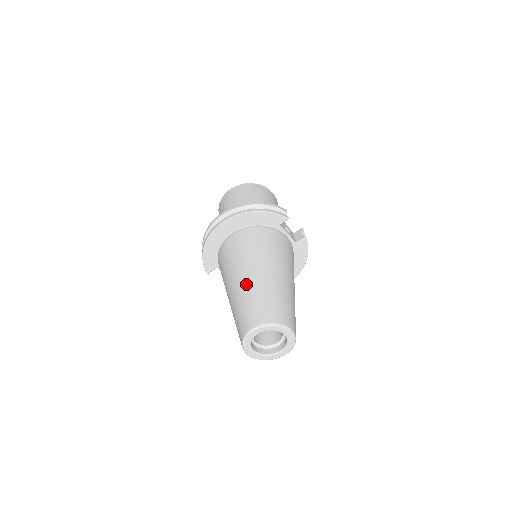
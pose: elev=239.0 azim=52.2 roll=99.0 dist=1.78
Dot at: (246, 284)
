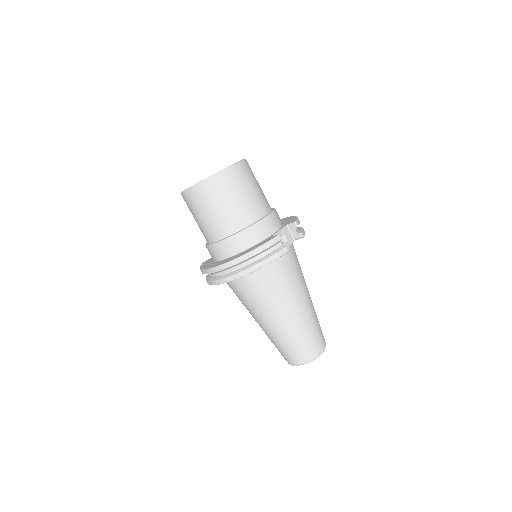
Dot at: (275, 332)
